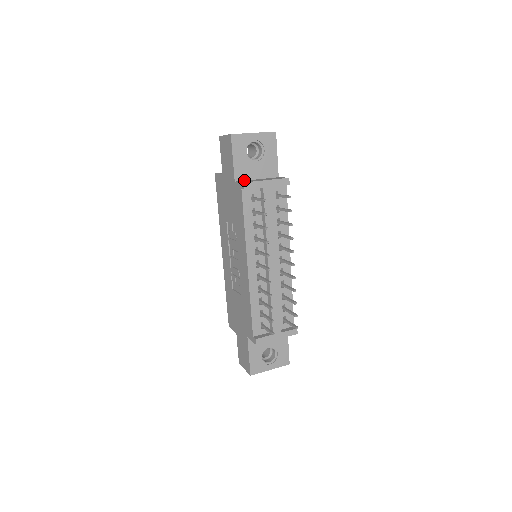
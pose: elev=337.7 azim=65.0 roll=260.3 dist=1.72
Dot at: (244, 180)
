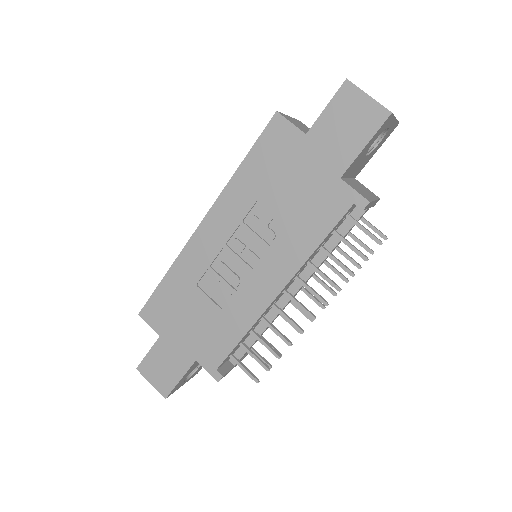
Dot at: (344, 177)
